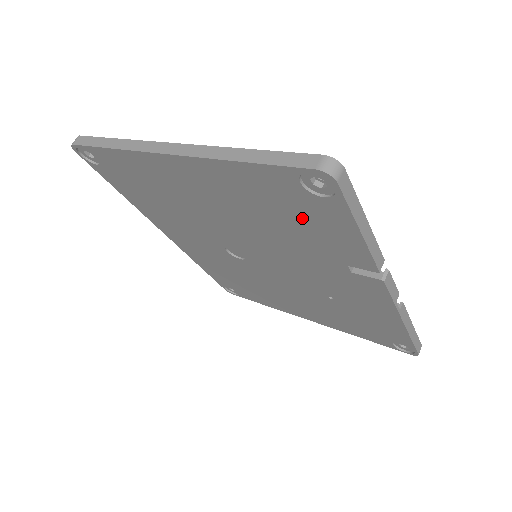
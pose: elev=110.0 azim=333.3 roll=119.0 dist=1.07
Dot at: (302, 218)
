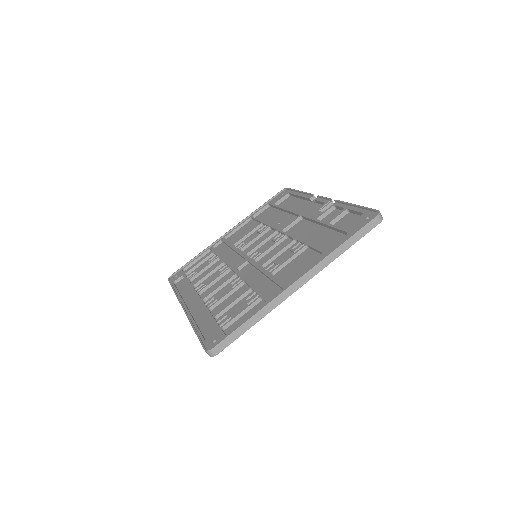
Dot at: occluded
